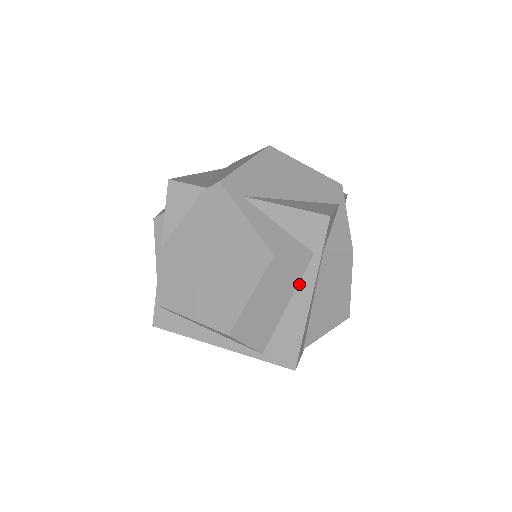
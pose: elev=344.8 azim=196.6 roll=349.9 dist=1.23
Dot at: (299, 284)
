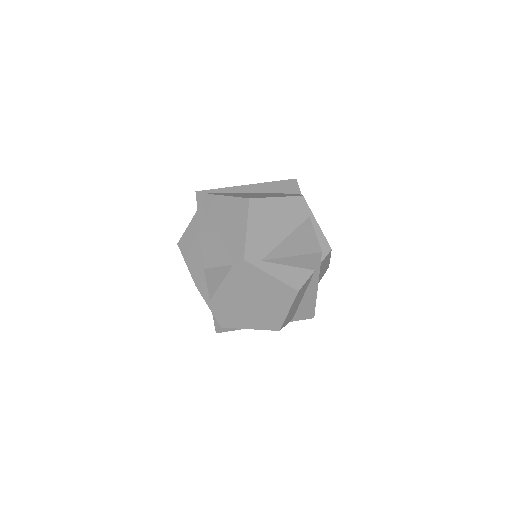
Dot at: (309, 285)
